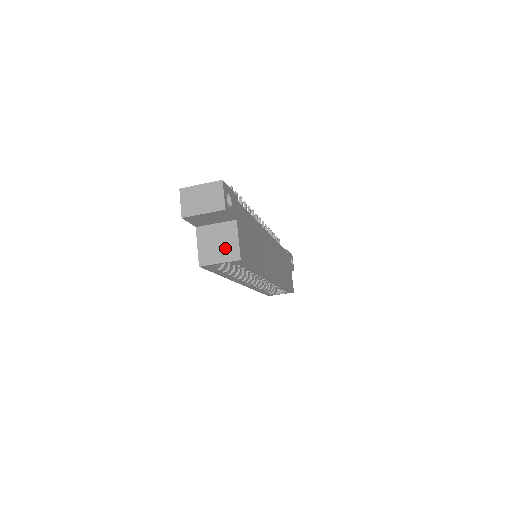
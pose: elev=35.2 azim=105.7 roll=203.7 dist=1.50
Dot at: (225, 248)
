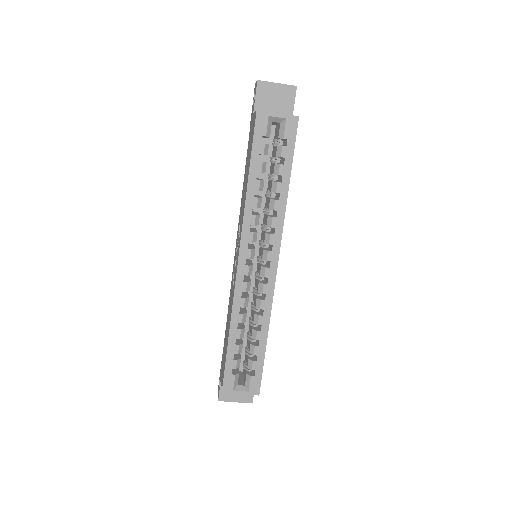
Dot at: occluded
